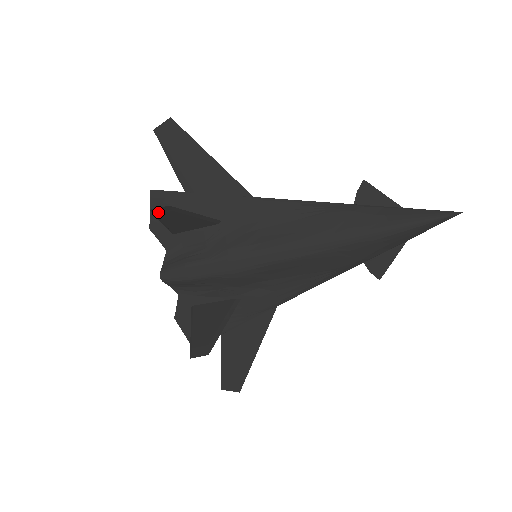
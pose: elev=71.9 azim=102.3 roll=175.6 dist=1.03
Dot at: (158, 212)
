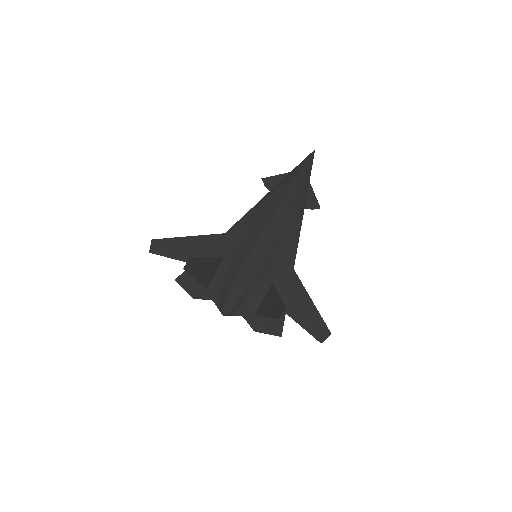
Dot at: (188, 268)
